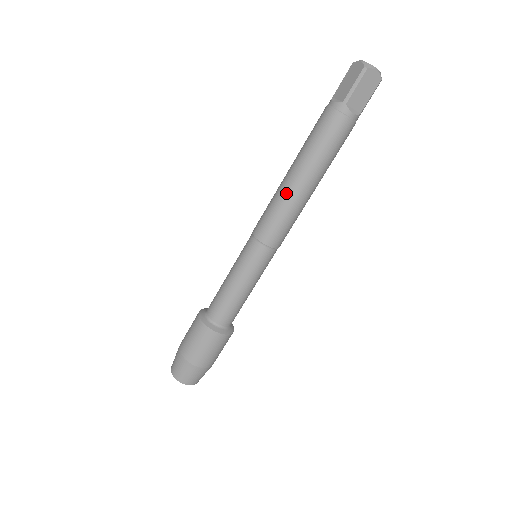
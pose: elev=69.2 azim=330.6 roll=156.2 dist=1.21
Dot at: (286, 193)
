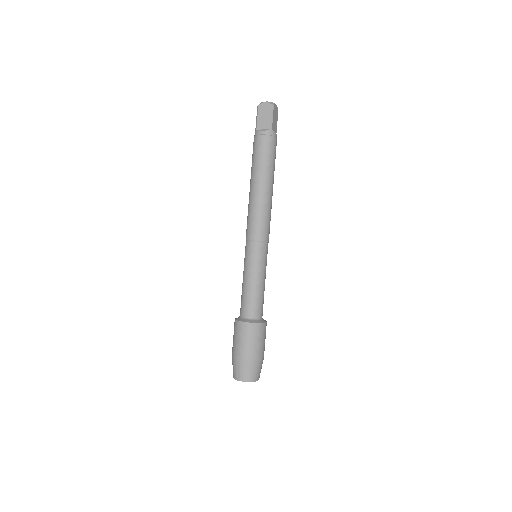
Dot at: (263, 200)
